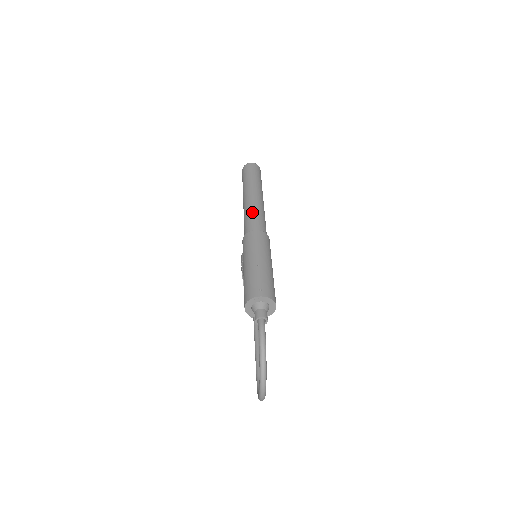
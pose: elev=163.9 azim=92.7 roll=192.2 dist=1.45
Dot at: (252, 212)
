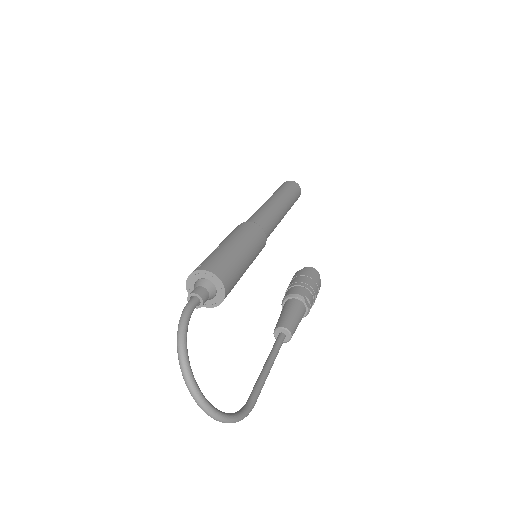
Dot at: (254, 213)
